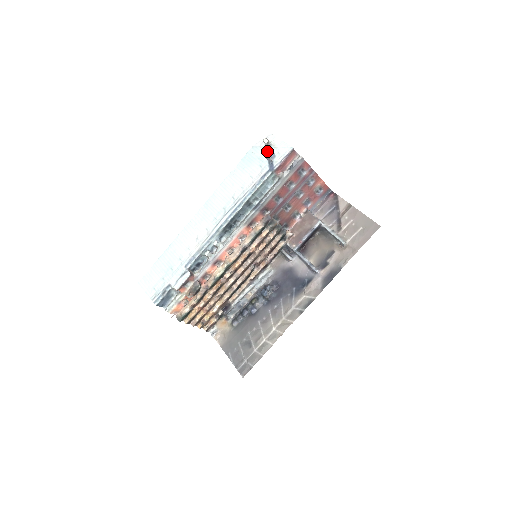
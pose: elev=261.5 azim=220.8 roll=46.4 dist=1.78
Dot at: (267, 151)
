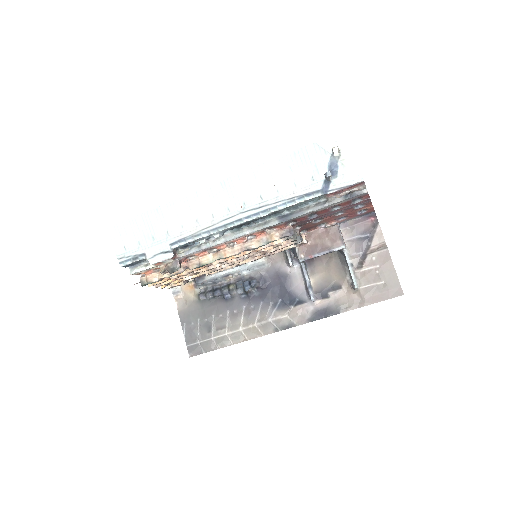
Dot at: (330, 162)
